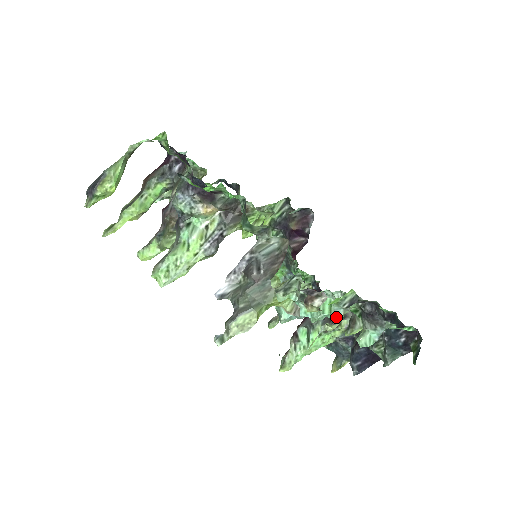
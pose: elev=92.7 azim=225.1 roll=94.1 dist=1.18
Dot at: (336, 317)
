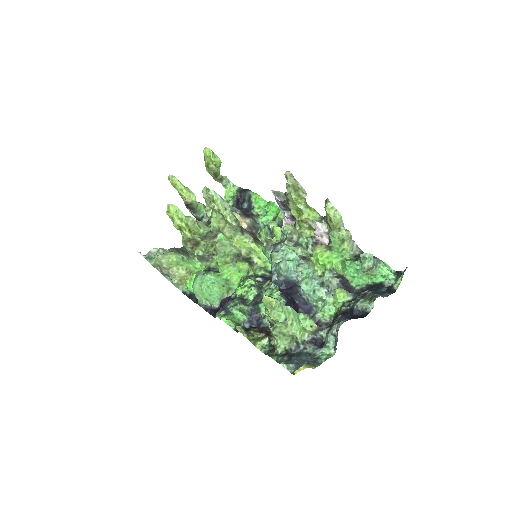
Dot at: (324, 286)
